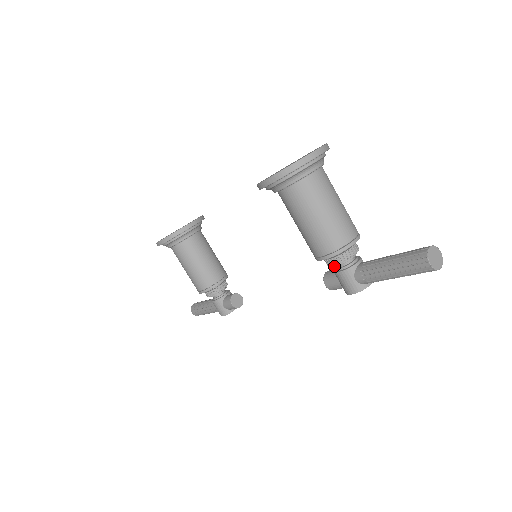
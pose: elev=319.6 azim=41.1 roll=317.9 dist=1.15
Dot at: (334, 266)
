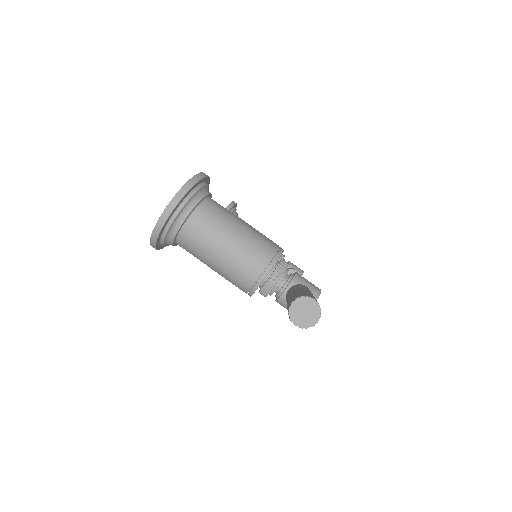
Dot at: occluded
